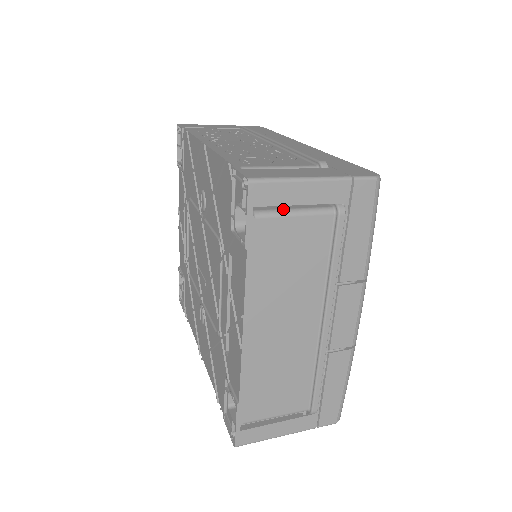
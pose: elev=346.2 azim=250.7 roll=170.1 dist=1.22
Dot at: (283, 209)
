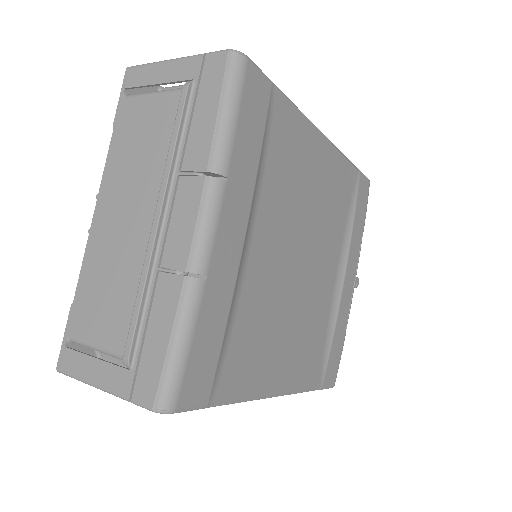
Dot at: (149, 92)
